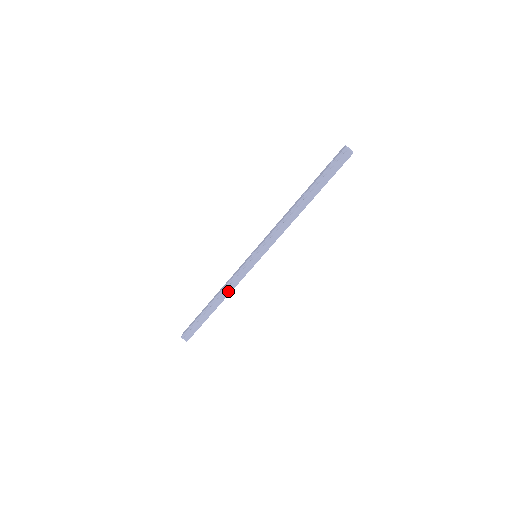
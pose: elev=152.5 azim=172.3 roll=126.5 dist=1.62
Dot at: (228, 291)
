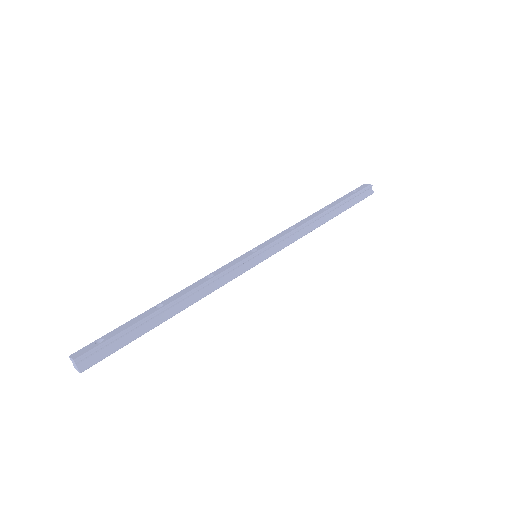
Dot at: (204, 292)
